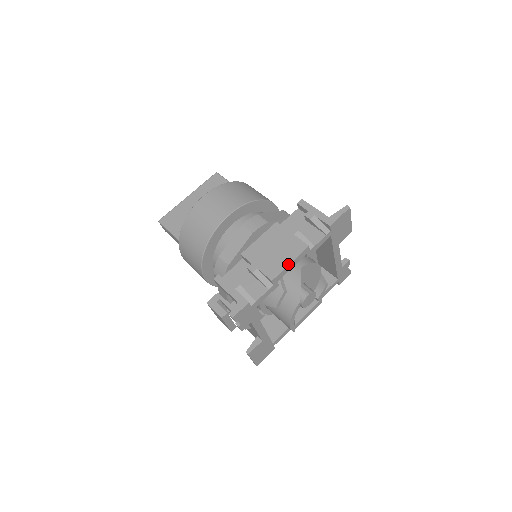
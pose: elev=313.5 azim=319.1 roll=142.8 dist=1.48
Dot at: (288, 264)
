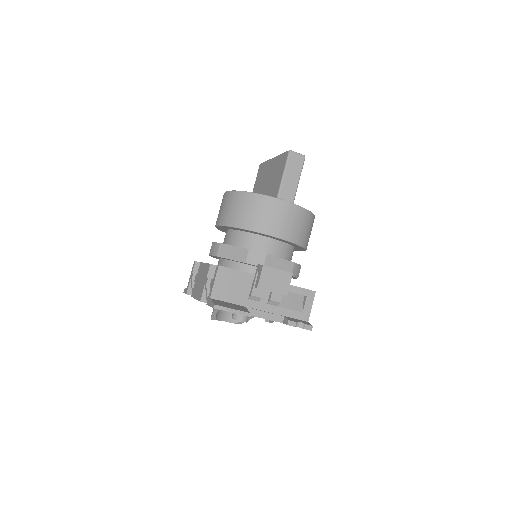
Dot at: (195, 298)
